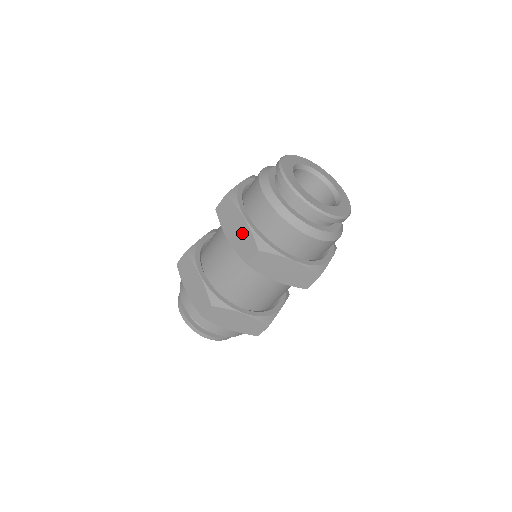
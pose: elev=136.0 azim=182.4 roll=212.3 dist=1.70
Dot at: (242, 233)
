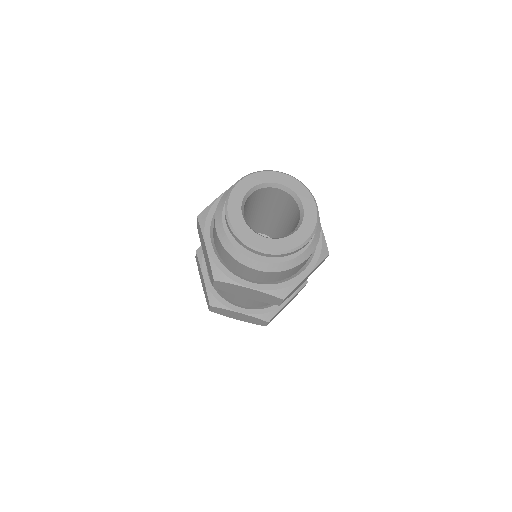
Dot at: (207, 258)
